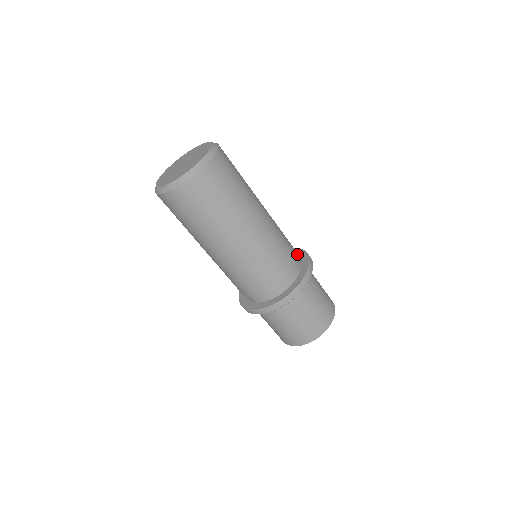
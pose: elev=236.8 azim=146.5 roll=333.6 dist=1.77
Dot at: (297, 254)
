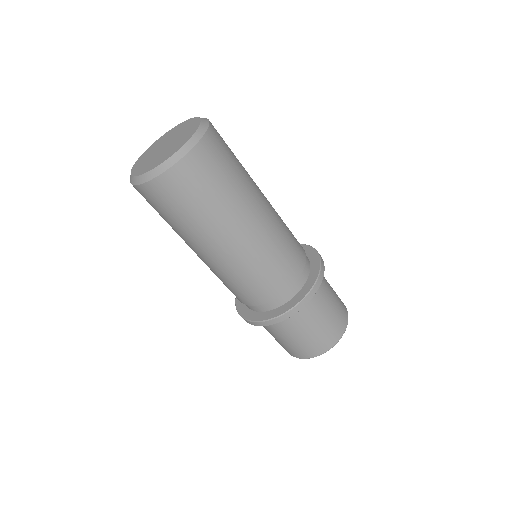
Dot at: occluded
